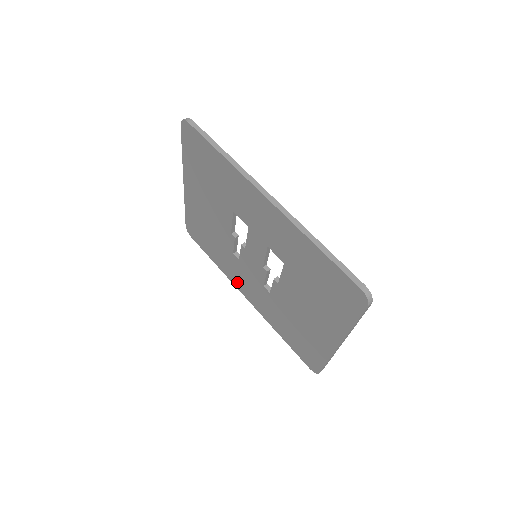
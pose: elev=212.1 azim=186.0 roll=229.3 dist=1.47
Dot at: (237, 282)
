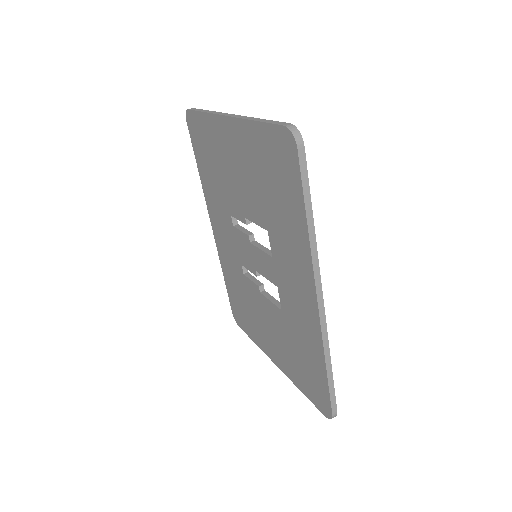
Dot at: (213, 215)
